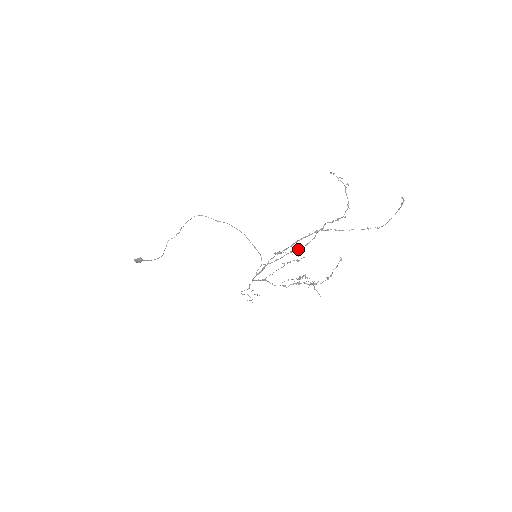
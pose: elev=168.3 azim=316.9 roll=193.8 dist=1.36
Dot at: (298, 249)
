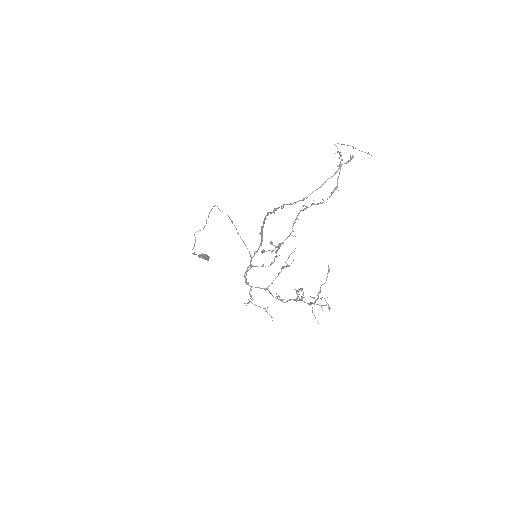
Dot at: (277, 247)
